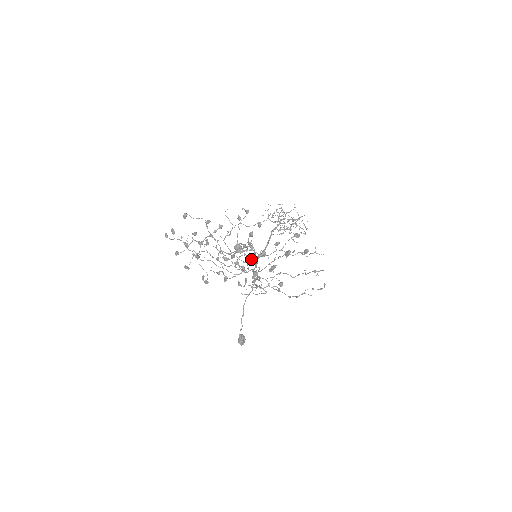
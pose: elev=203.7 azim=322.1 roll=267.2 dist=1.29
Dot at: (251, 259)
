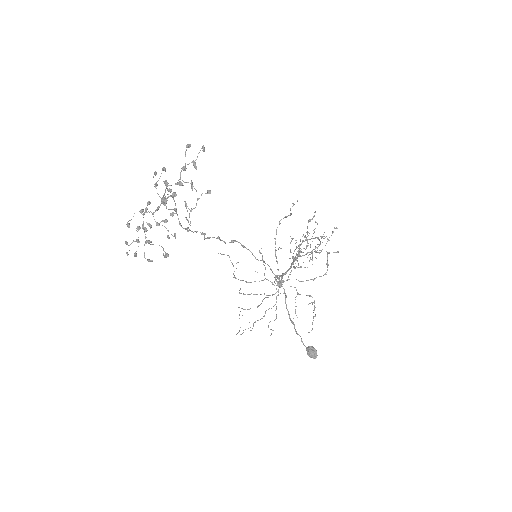
Dot at: (172, 194)
